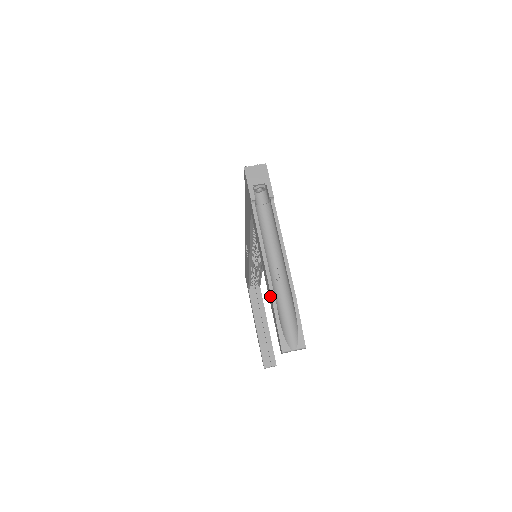
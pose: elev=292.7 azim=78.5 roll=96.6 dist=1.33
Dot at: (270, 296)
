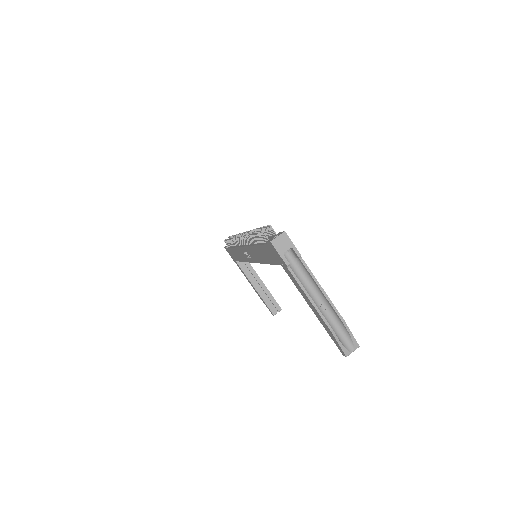
Dot at: (325, 326)
